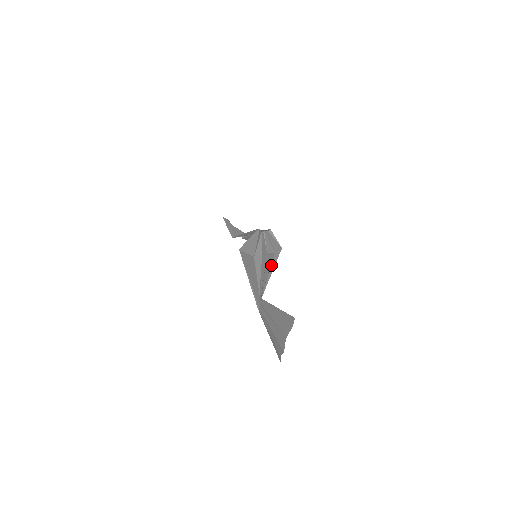
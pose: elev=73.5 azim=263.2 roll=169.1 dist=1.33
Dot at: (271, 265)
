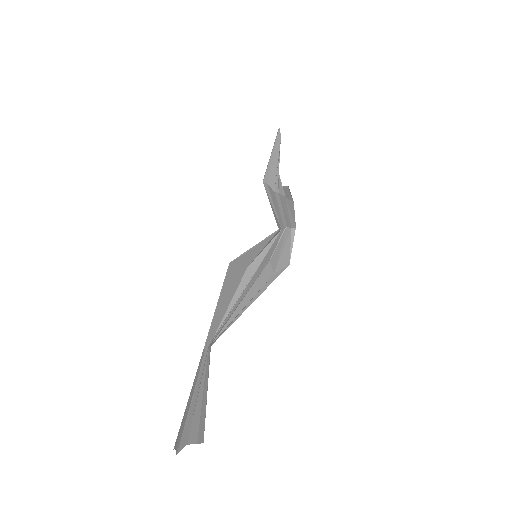
Dot at: (256, 293)
